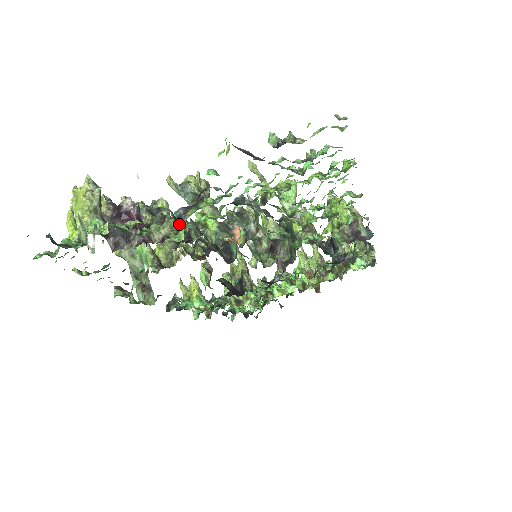
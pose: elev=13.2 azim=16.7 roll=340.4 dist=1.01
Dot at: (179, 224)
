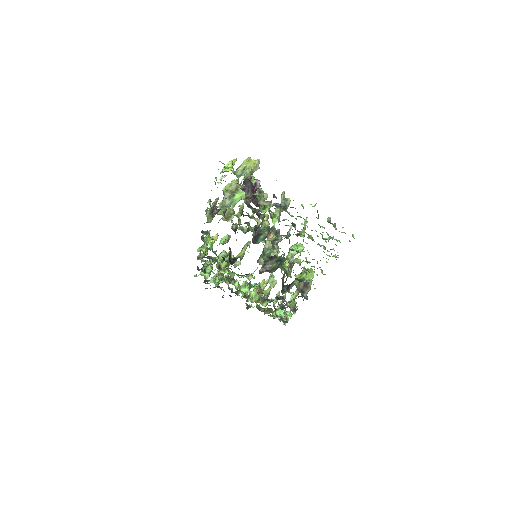
Dot at: occluded
